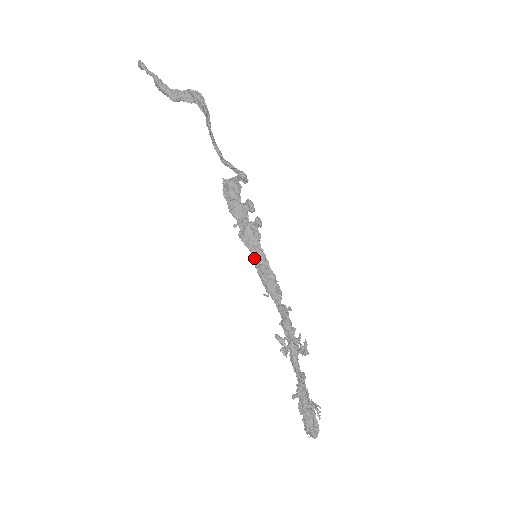
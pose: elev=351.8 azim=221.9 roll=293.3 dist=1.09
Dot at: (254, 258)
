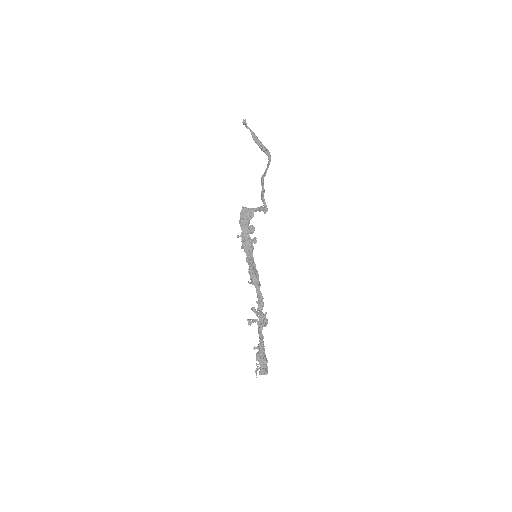
Dot at: (248, 259)
